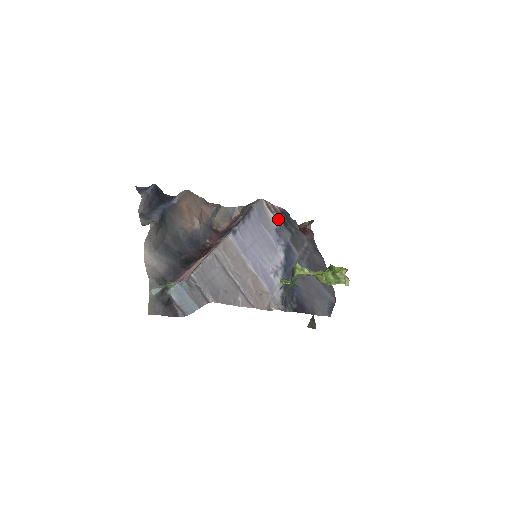
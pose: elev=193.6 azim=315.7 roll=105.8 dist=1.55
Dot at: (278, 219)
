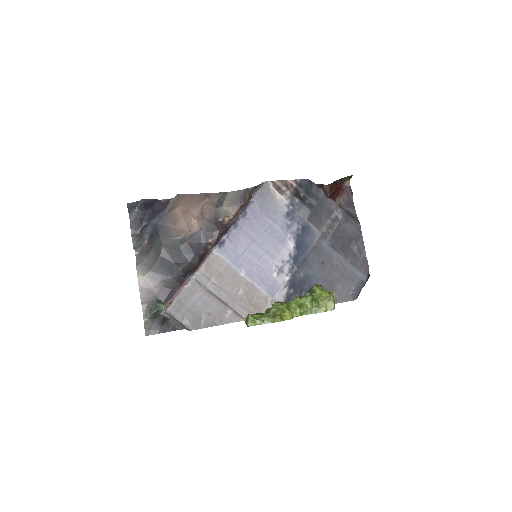
Dot at: (292, 197)
